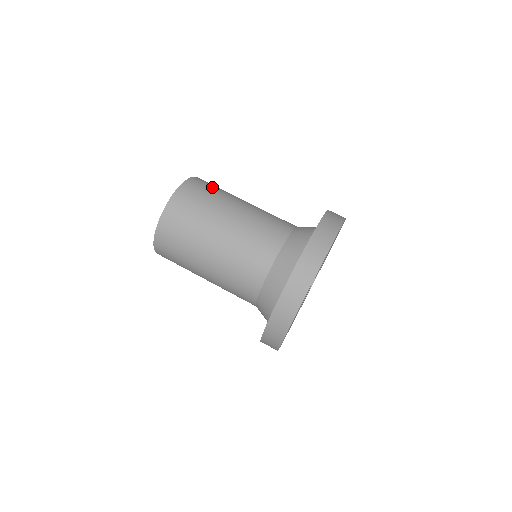
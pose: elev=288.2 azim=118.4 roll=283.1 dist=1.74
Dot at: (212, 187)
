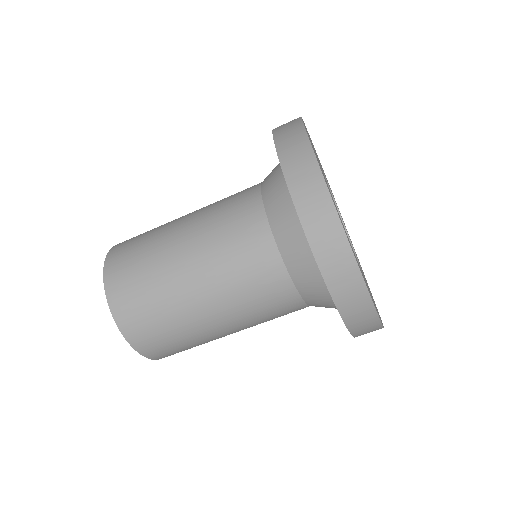
Dot at: (147, 311)
